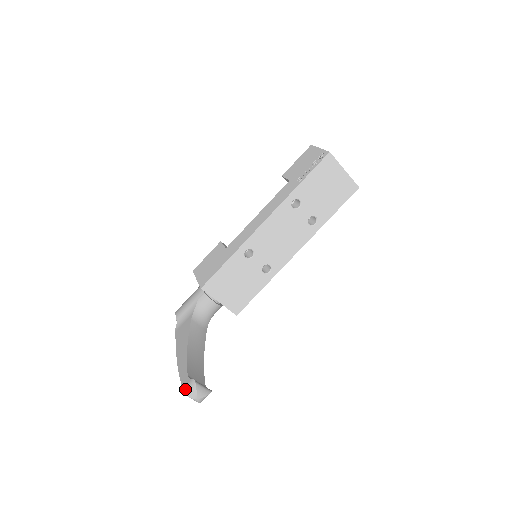
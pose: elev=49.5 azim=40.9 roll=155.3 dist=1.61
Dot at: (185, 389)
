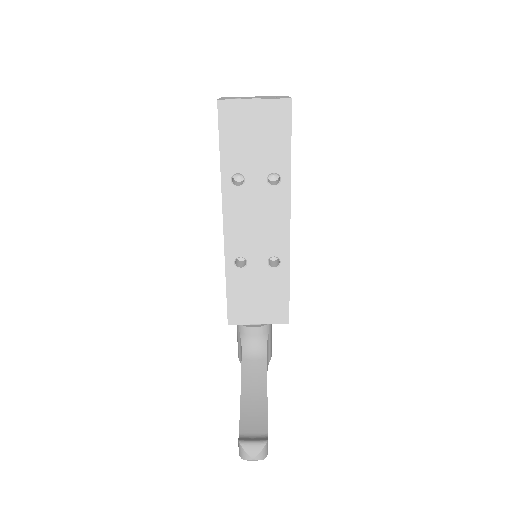
Dot at: (239, 452)
